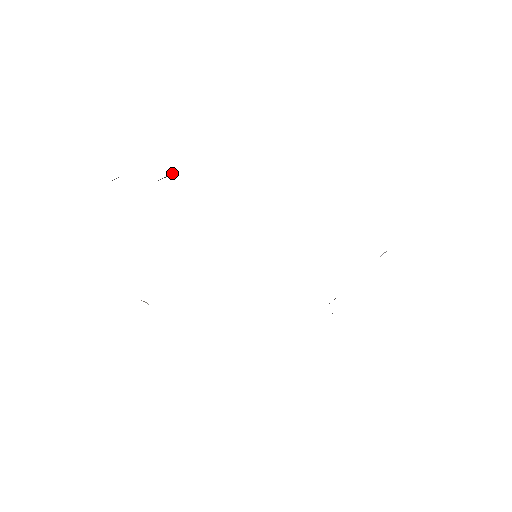
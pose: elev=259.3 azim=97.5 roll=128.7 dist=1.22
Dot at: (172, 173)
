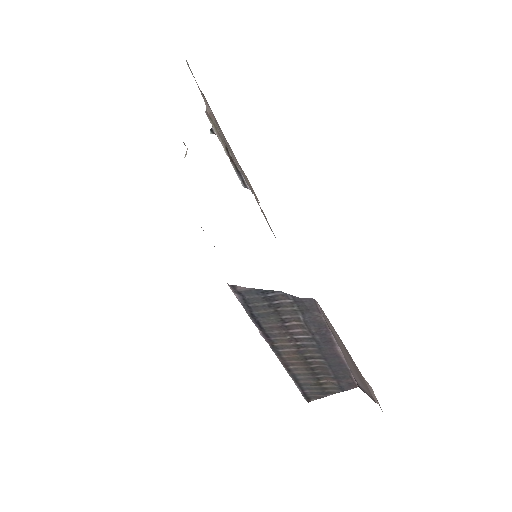
Dot at: (241, 177)
